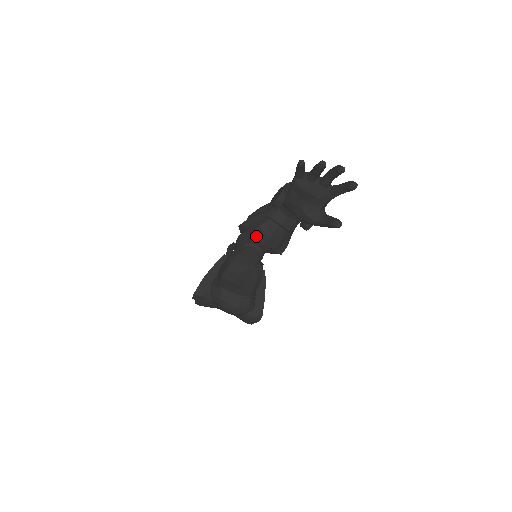
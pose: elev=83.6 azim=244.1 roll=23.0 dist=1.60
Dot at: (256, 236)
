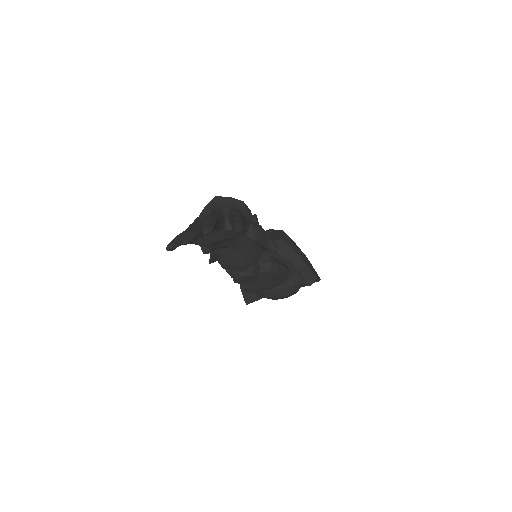
Dot at: (229, 269)
